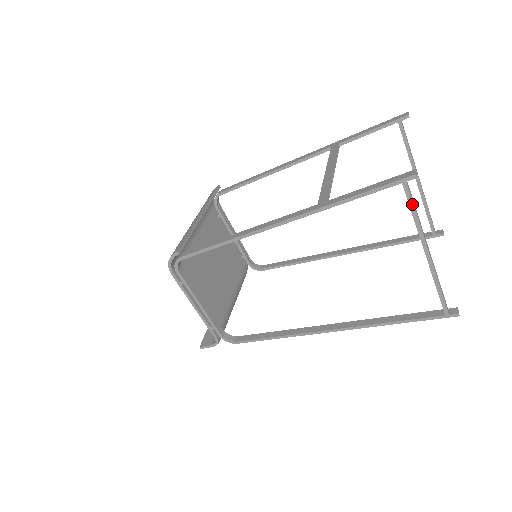
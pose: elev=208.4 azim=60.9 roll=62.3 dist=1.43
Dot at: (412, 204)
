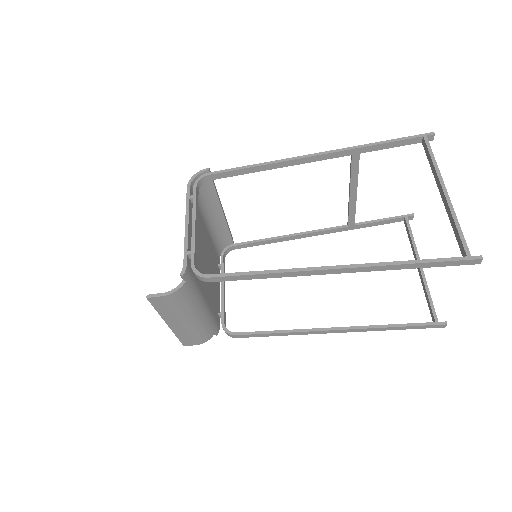
Dot at: (431, 150)
